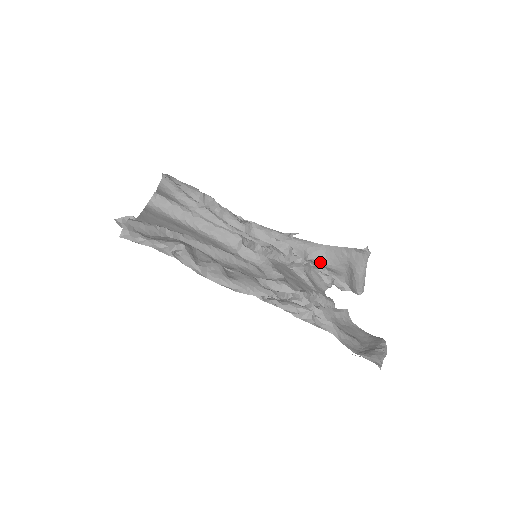
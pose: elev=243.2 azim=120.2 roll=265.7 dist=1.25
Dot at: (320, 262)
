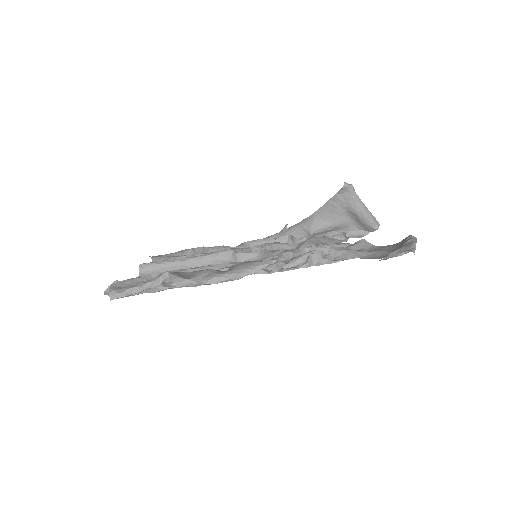
Dot at: (323, 228)
